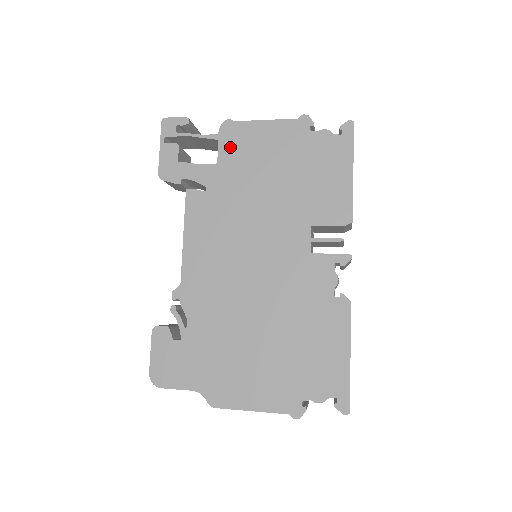
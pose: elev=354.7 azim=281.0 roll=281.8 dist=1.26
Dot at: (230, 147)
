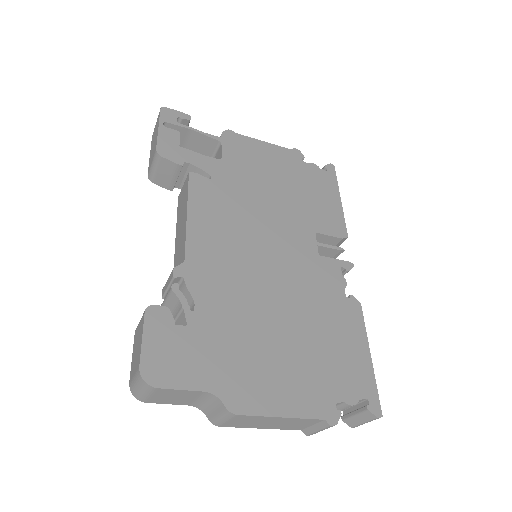
Dot at: (233, 151)
